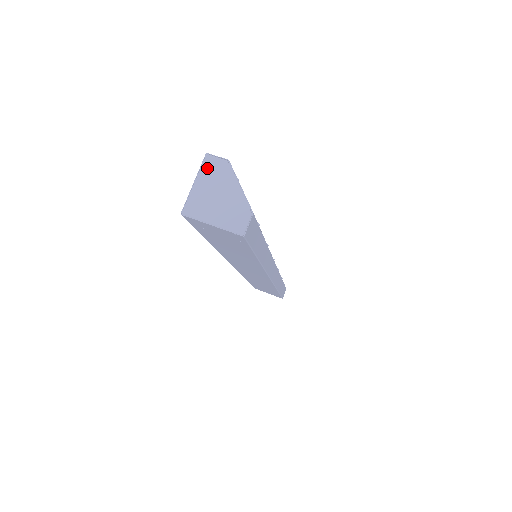
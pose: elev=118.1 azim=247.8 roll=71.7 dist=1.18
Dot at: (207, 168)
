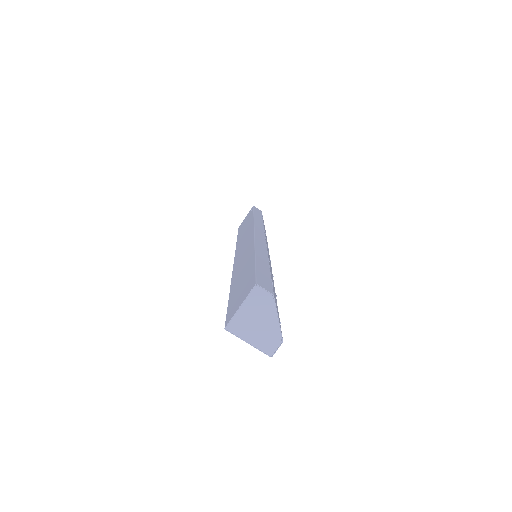
Dot at: (254, 297)
